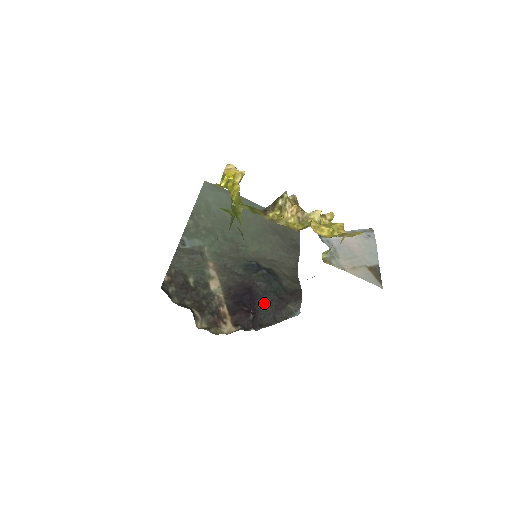
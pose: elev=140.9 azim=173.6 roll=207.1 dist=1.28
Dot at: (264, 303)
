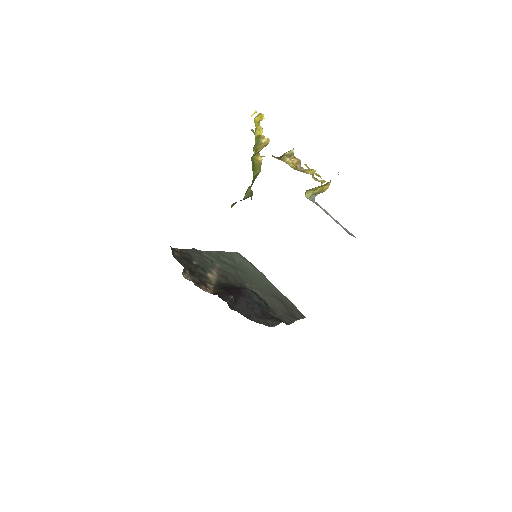
Dot at: (247, 304)
